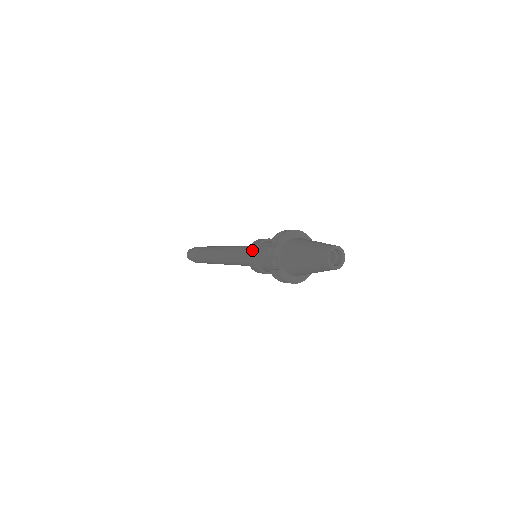
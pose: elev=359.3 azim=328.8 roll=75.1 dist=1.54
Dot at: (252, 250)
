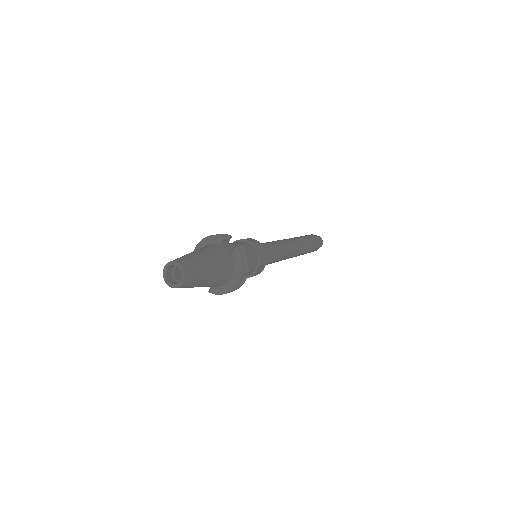
Dot at: occluded
